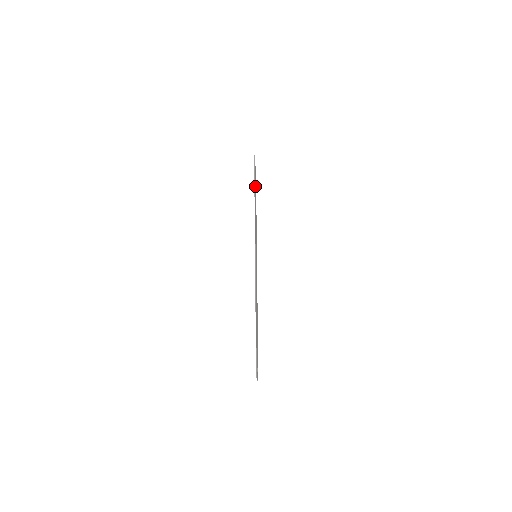
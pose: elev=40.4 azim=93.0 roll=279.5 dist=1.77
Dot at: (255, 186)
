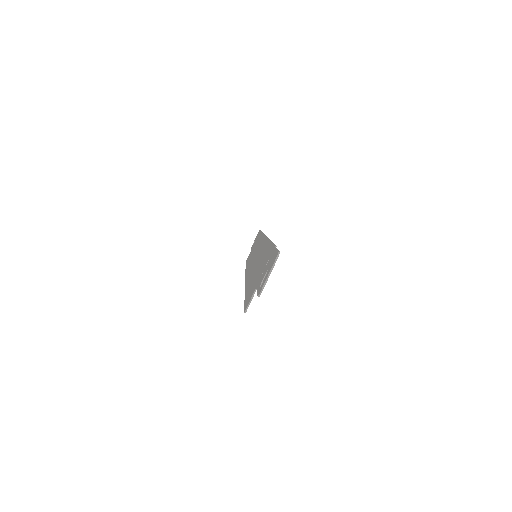
Dot at: occluded
